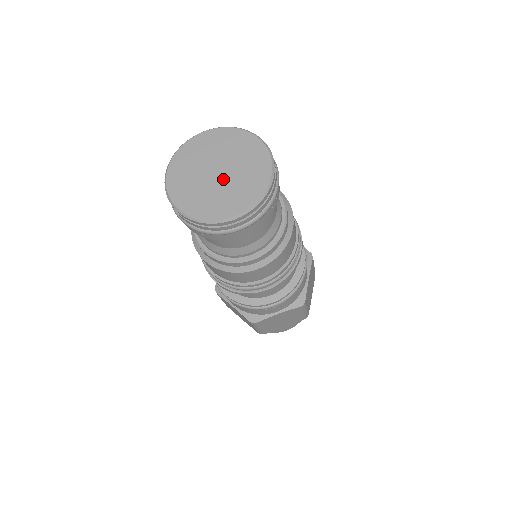
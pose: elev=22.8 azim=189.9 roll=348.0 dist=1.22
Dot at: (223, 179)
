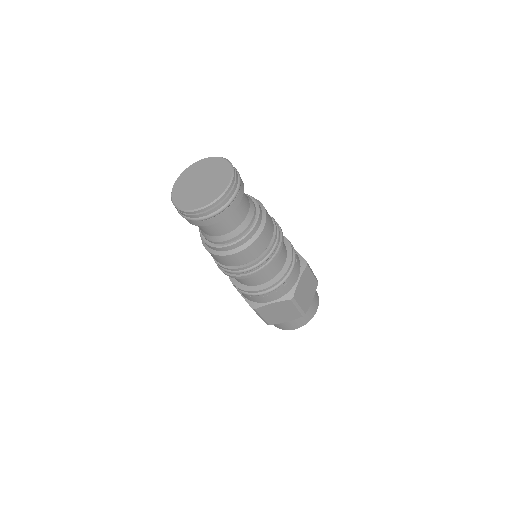
Dot at: (202, 186)
